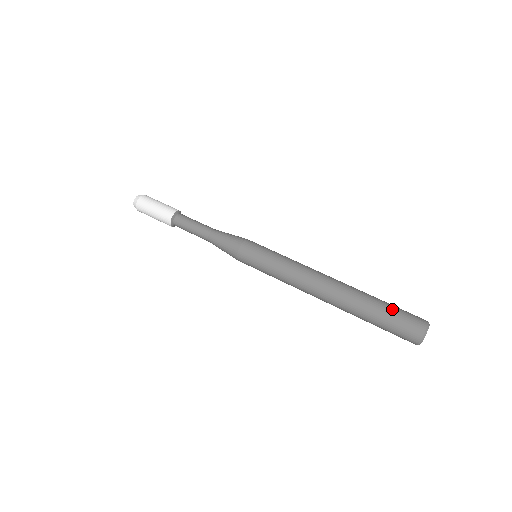
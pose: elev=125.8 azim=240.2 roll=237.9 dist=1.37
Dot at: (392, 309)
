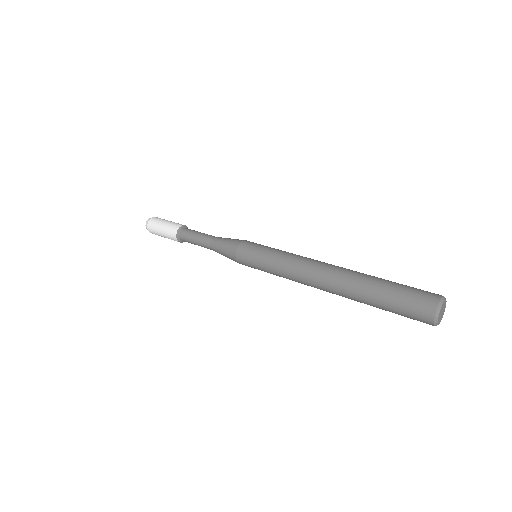
Dot at: occluded
